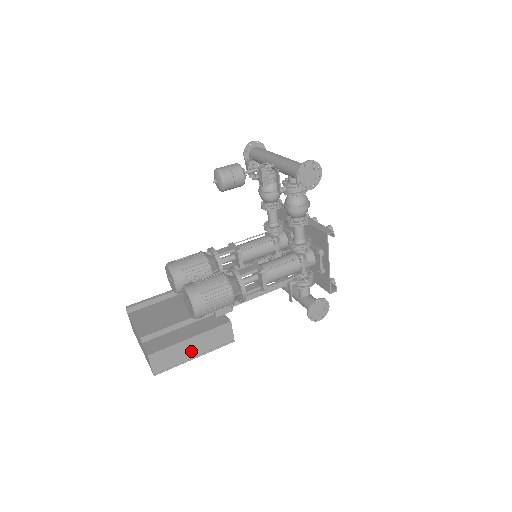
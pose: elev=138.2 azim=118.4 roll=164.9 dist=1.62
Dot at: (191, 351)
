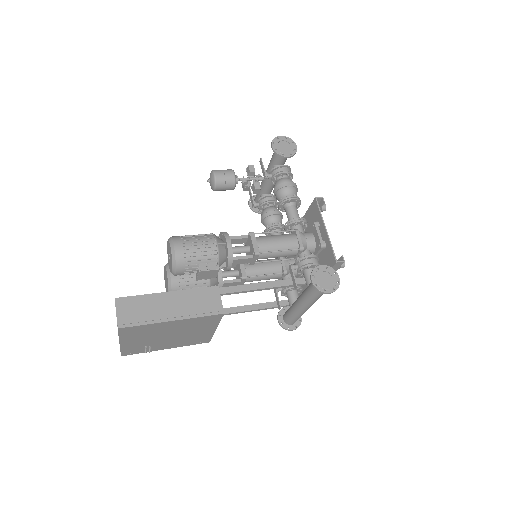
Dot at: (167, 309)
